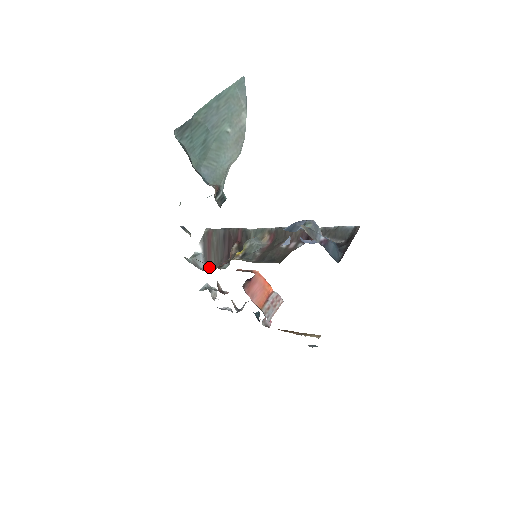
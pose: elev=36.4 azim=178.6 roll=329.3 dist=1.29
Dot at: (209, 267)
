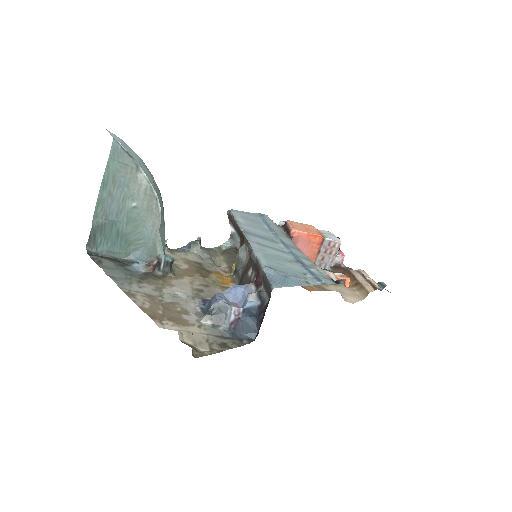
Dot at: occluded
